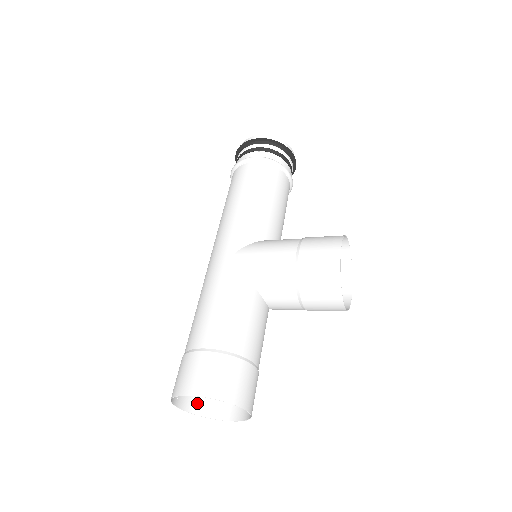
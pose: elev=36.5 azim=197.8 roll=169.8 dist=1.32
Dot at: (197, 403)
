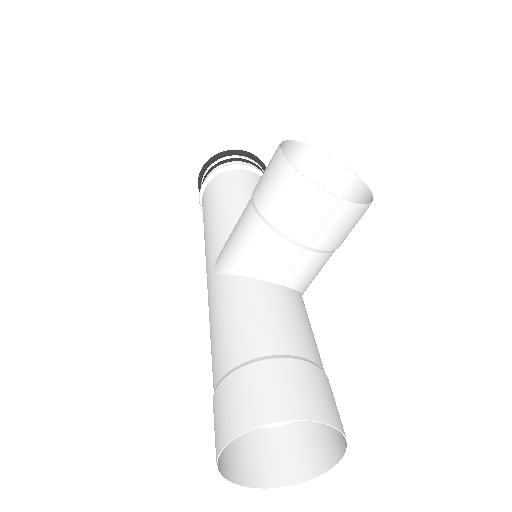
Dot at: (291, 467)
